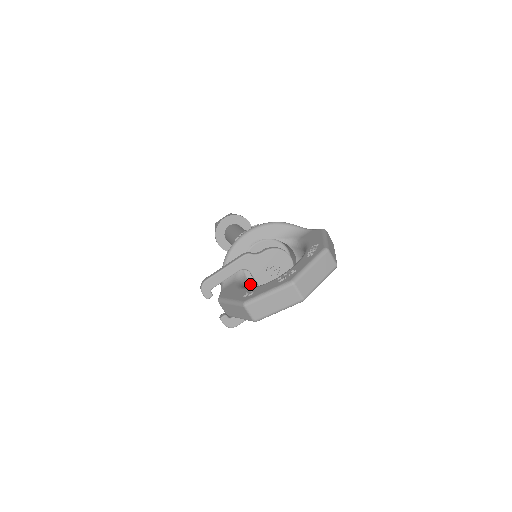
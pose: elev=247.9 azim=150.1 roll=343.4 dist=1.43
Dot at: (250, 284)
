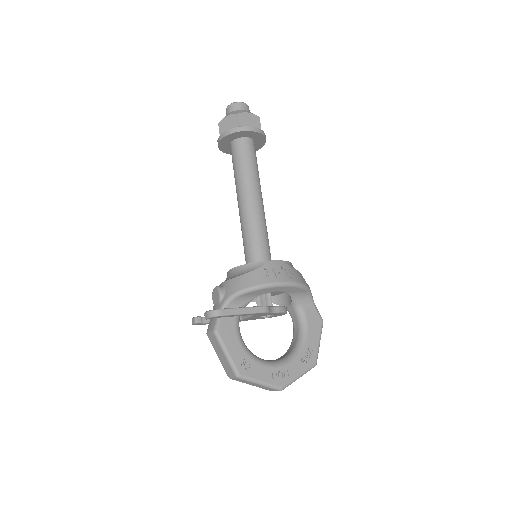
Dot at: occluded
